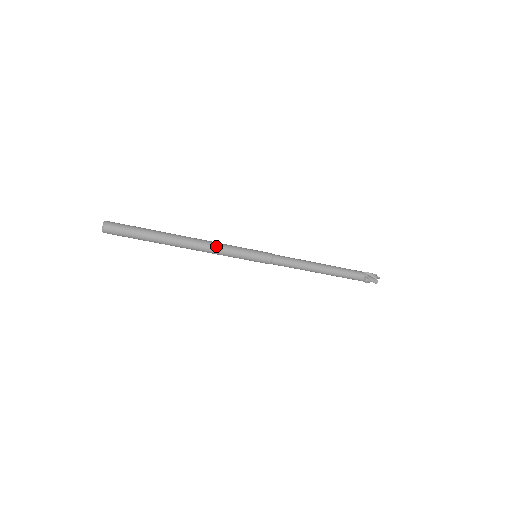
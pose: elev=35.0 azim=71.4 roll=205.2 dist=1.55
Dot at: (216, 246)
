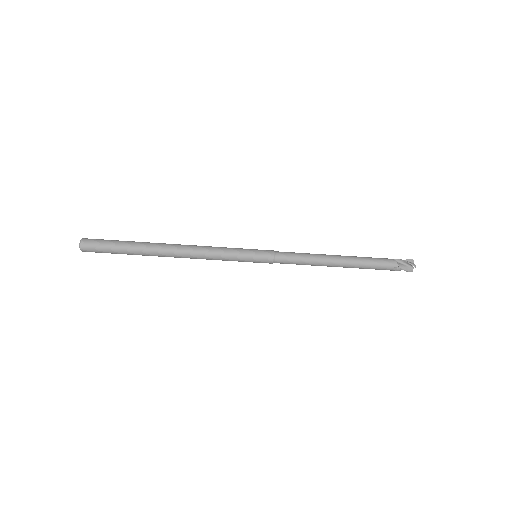
Dot at: (207, 246)
